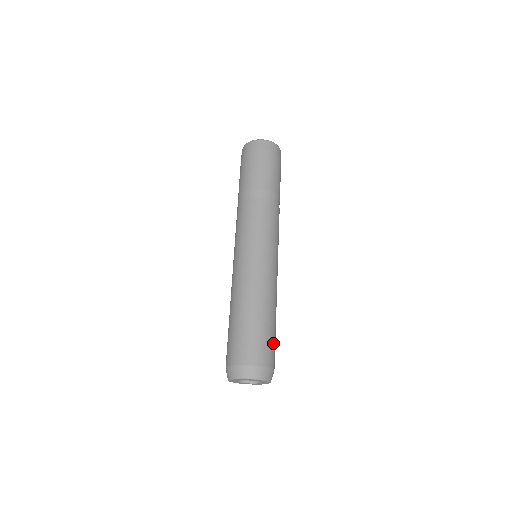
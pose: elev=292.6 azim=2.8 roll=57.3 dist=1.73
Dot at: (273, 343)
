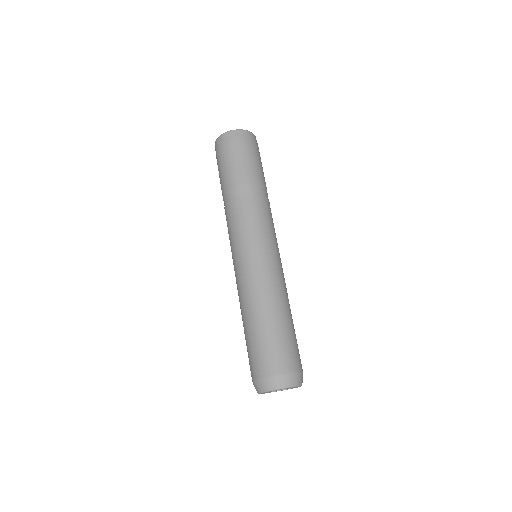
Dot at: (294, 345)
